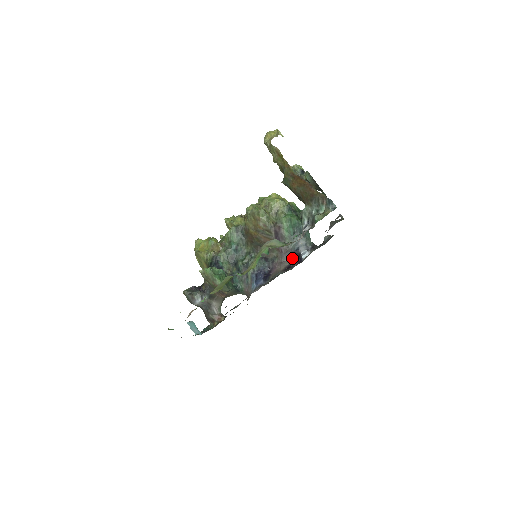
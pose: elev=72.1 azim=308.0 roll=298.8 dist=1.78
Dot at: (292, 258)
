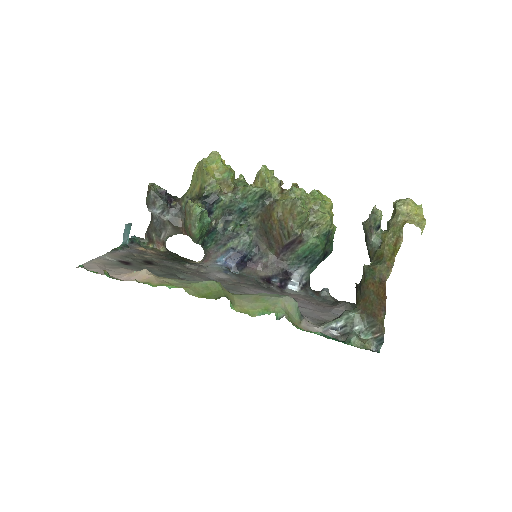
Dot at: (279, 273)
